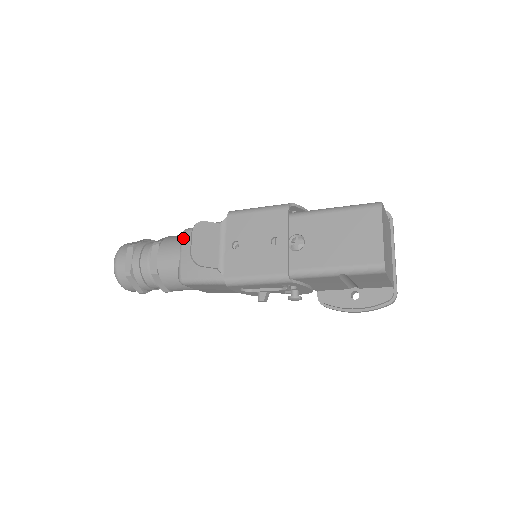
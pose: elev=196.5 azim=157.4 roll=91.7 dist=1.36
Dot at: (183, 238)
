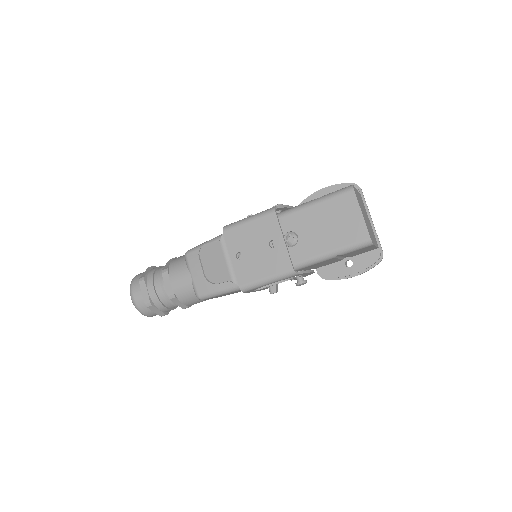
Dot at: (188, 260)
